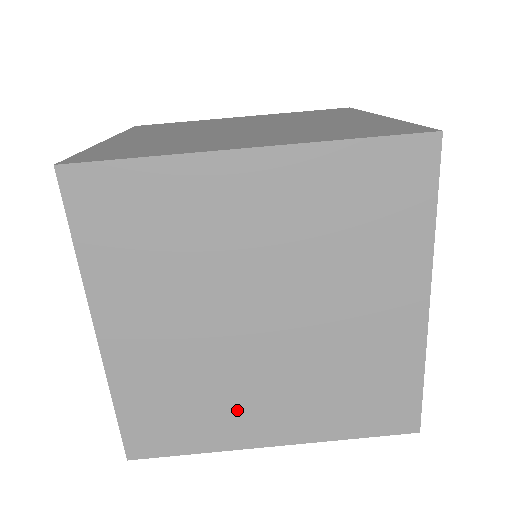
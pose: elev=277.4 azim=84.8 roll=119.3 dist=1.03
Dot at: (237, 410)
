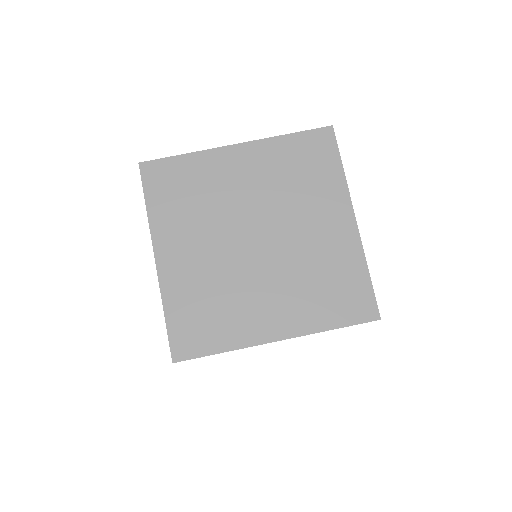
Dot at: (247, 311)
